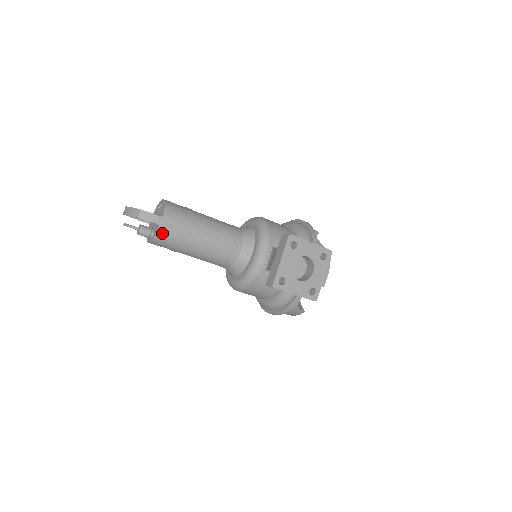
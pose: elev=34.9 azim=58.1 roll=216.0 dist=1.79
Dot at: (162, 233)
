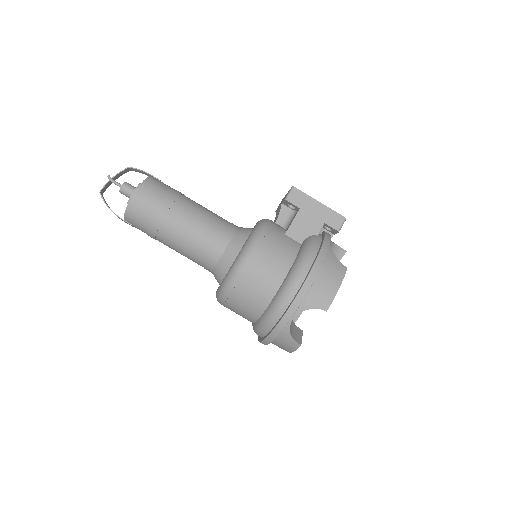
Dot at: (155, 179)
